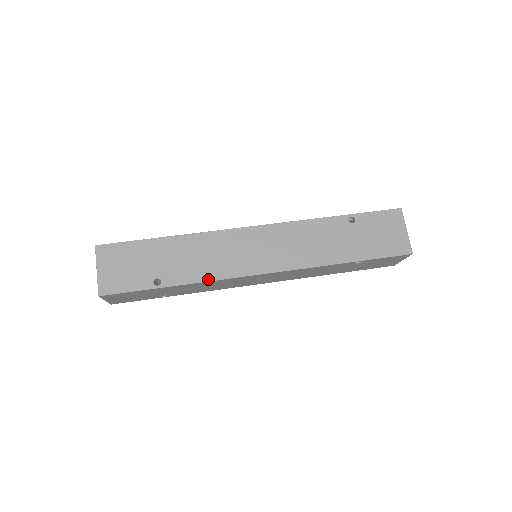
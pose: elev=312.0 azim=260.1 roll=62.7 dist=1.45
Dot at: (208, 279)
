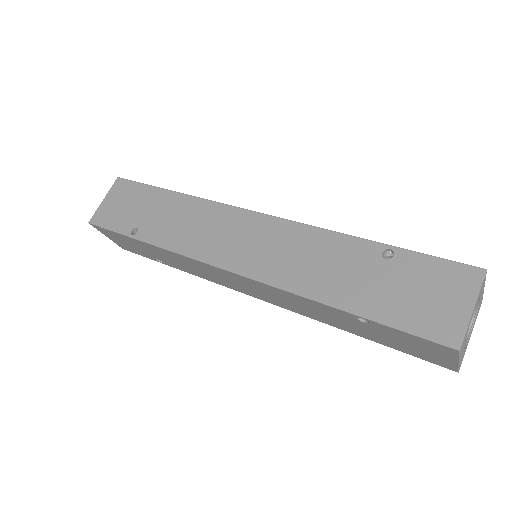
Dot at: (175, 249)
